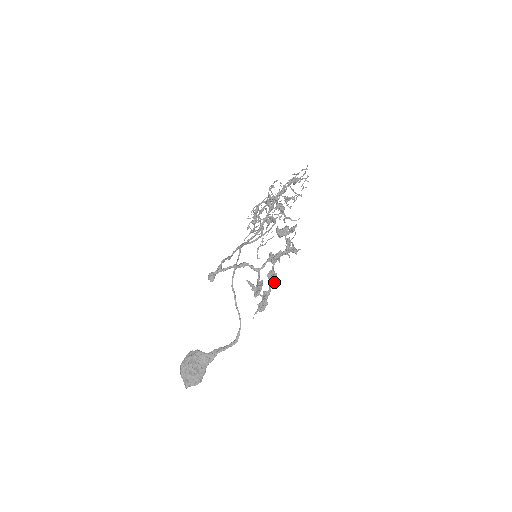
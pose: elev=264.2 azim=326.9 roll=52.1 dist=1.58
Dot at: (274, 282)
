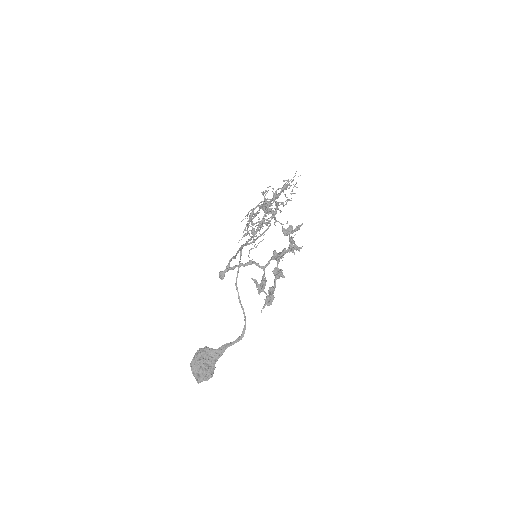
Dot at: (279, 278)
